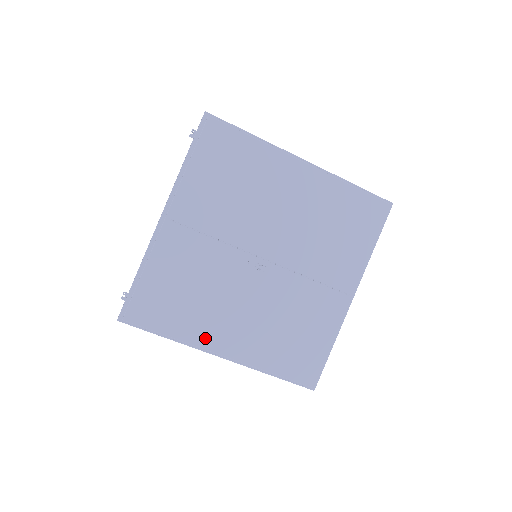
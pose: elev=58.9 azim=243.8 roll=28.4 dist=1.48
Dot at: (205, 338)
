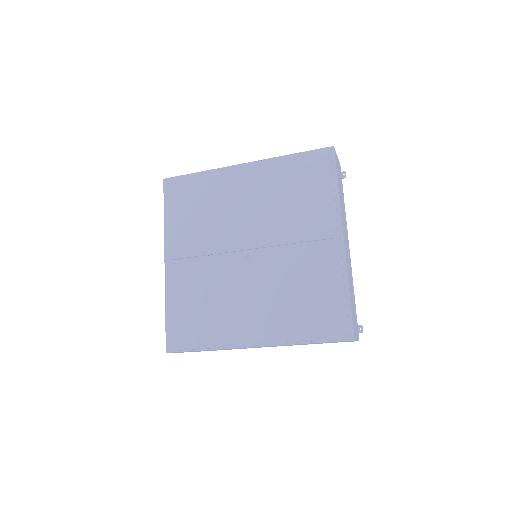
Dot at: (231, 335)
